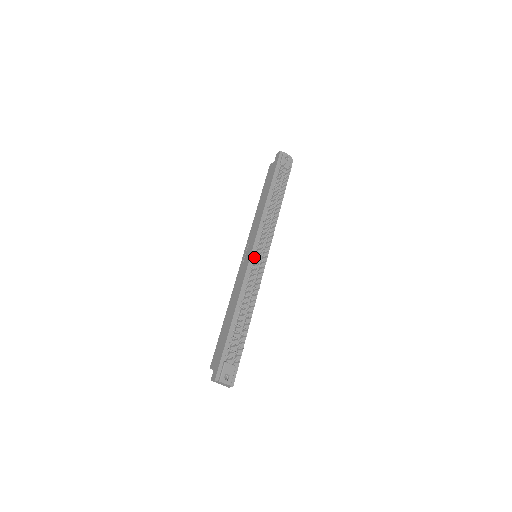
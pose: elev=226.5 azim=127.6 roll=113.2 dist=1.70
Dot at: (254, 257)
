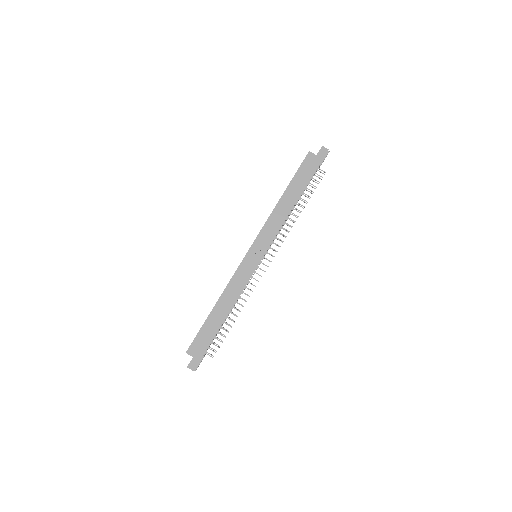
Dot at: occluded
